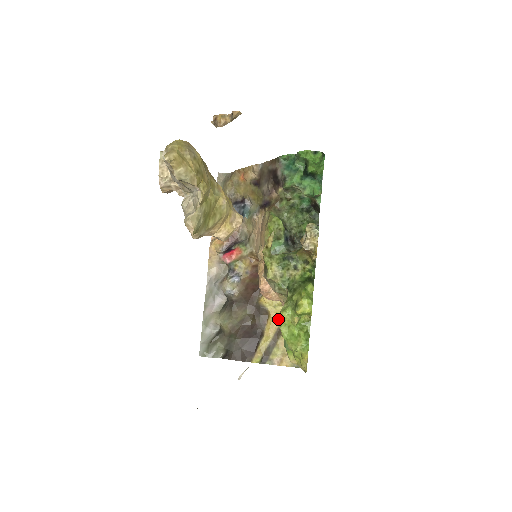
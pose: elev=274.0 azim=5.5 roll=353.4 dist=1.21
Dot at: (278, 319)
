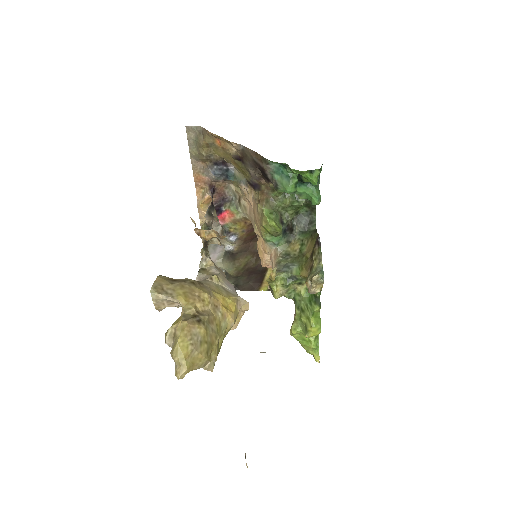
Dot at: (290, 331)
